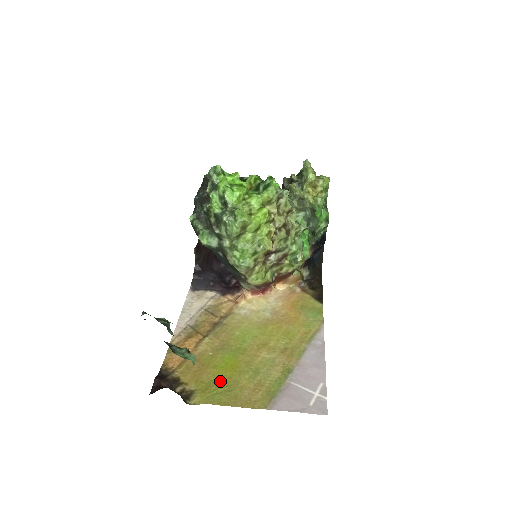
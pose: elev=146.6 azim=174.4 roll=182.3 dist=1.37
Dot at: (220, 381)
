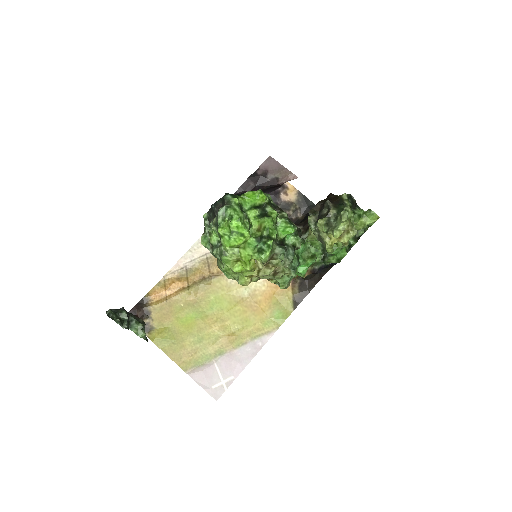
Dot at: (173, 332)
